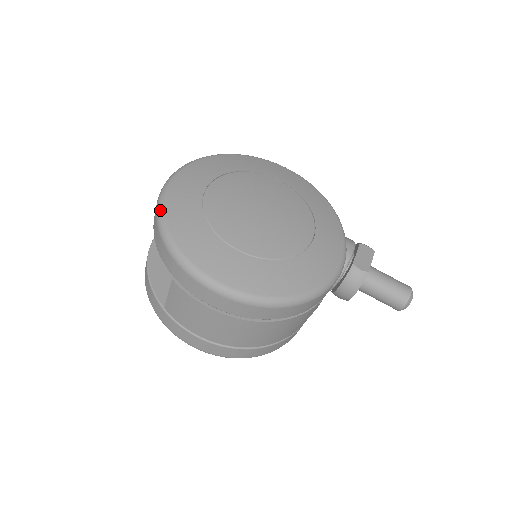
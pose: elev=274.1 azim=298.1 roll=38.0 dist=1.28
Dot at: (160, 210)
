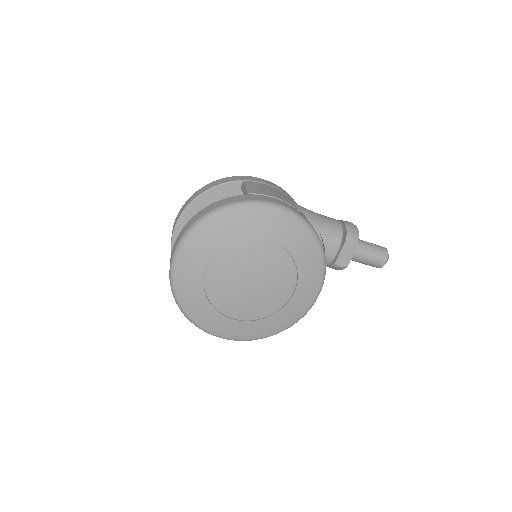
Dot at: (175, 296)
